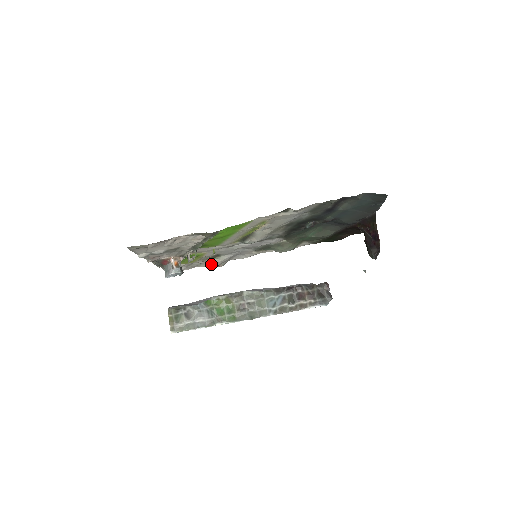
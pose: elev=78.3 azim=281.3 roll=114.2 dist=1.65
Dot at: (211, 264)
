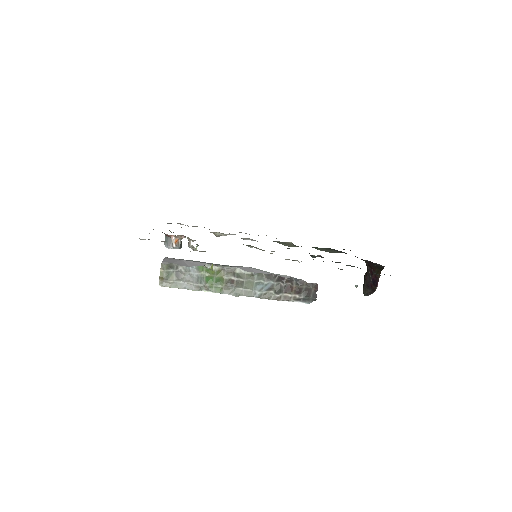
Dot at: occluded
